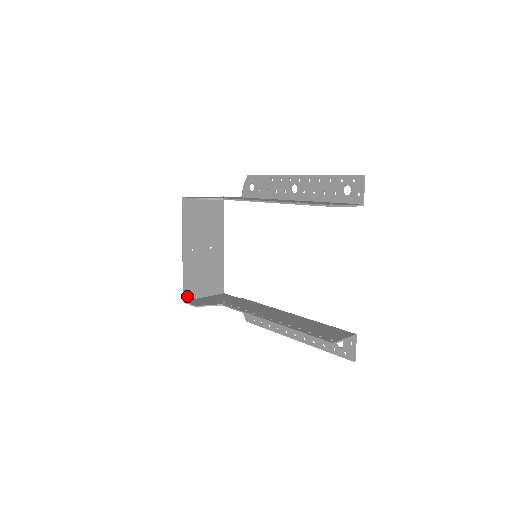
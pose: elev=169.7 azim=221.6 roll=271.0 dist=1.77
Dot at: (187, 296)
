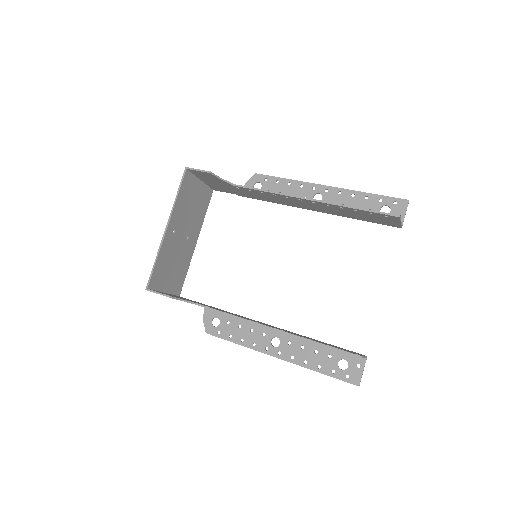
Dot at: (152, 284)
